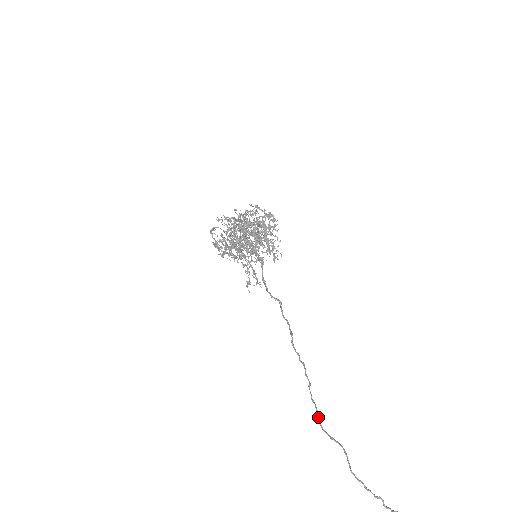
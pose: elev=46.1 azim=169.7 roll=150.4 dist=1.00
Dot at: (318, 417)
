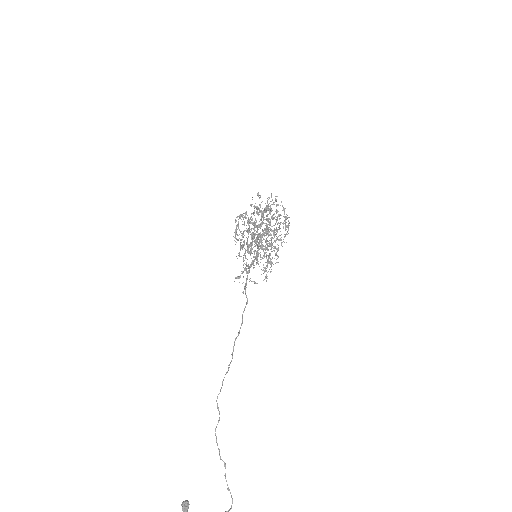
Dot at: (219, 393)
